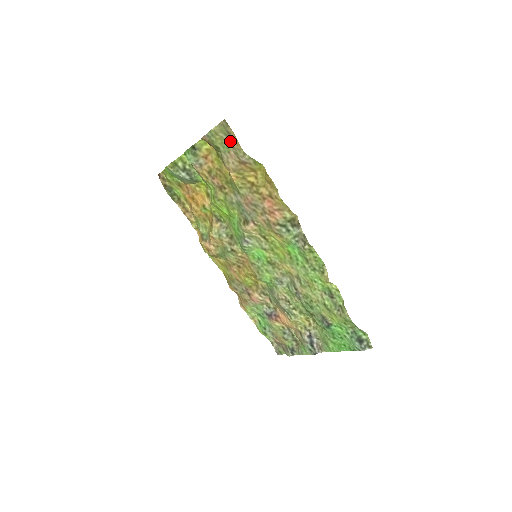
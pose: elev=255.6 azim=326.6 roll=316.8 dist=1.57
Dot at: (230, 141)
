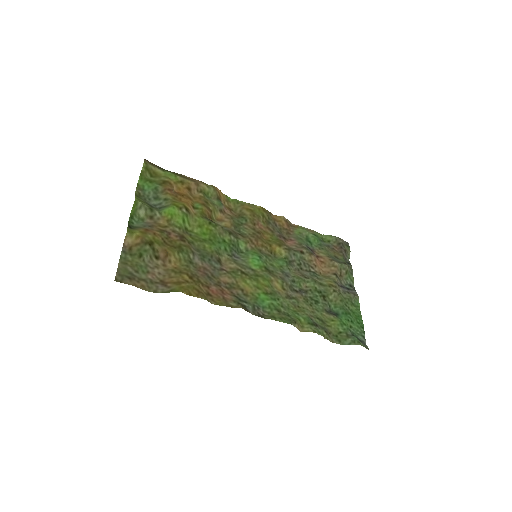
Dot at: (138, 278)
